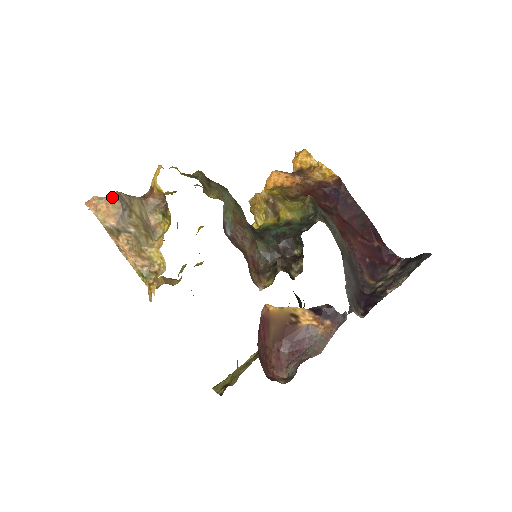
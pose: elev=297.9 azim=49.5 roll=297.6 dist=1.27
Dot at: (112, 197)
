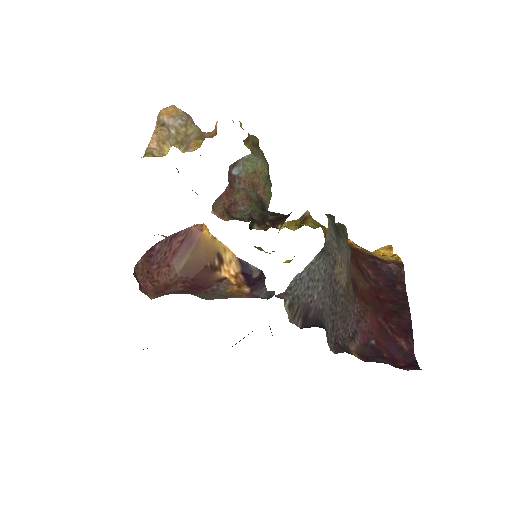
Dot at: occluded
